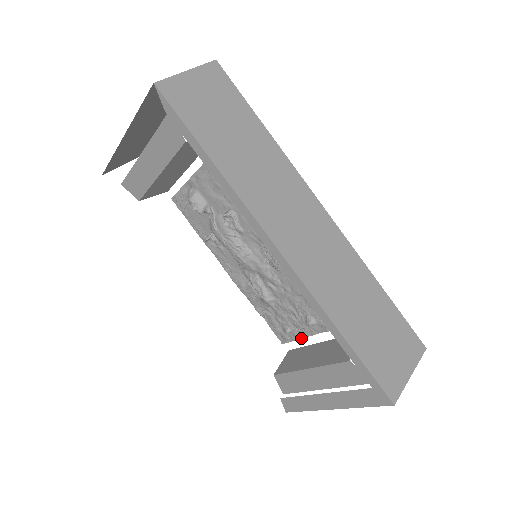
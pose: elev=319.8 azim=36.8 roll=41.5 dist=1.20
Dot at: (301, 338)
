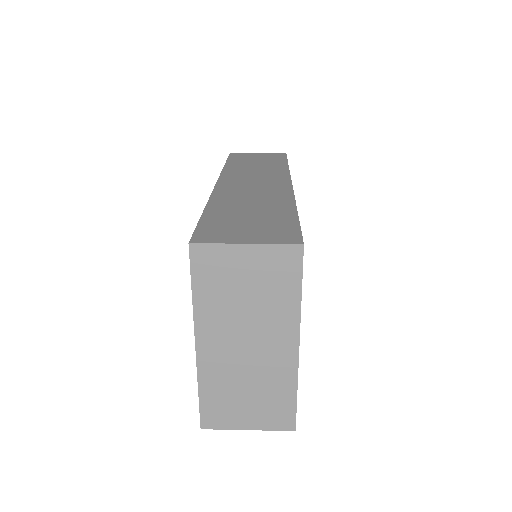
Dot at: occluded
